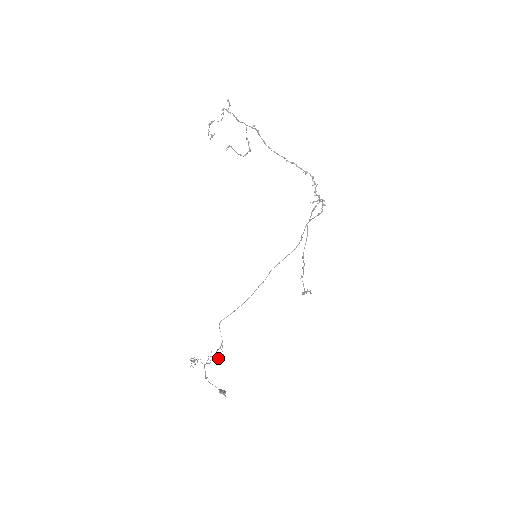
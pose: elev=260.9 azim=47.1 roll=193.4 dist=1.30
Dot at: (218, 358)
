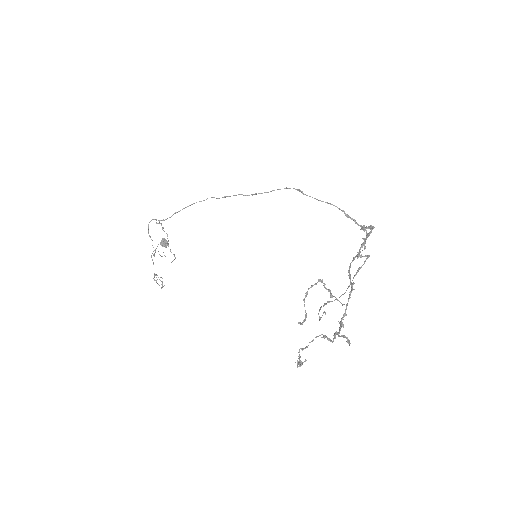
Dot at: occluded
